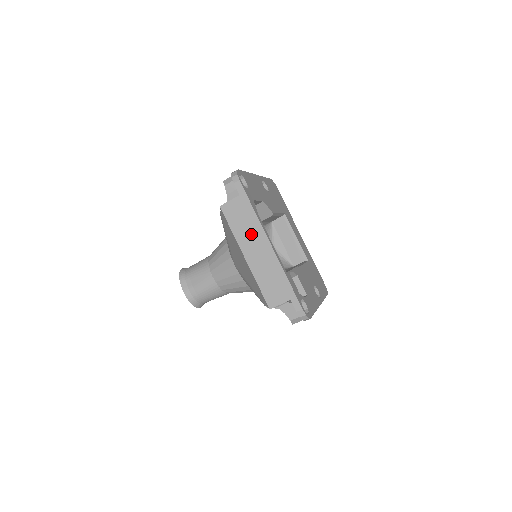
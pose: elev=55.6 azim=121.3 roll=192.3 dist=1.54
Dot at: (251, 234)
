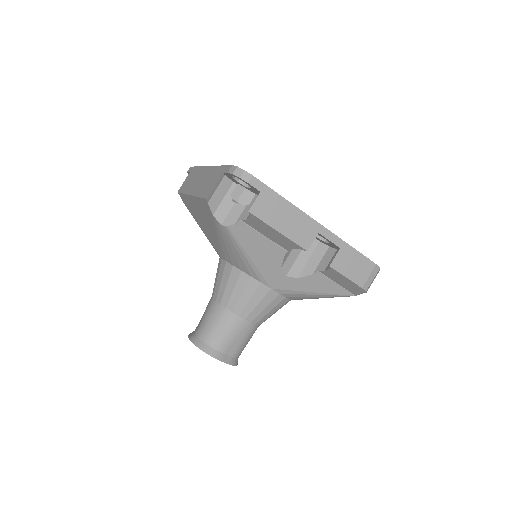
Dot at: (195, 179)
